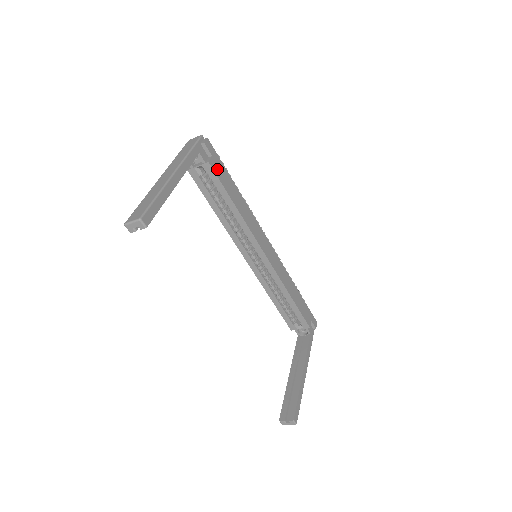
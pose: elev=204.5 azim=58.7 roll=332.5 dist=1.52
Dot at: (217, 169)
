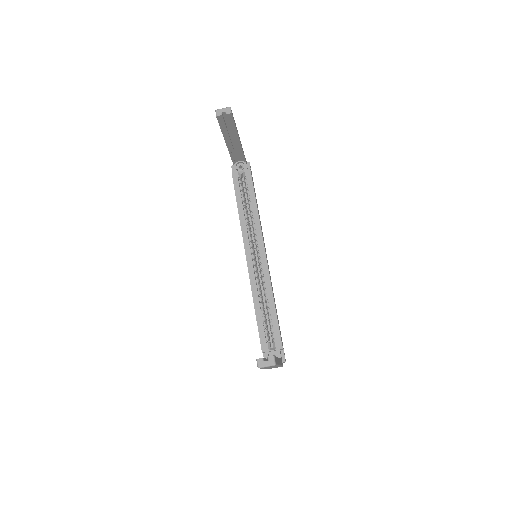
Dot at: (252, 179)
